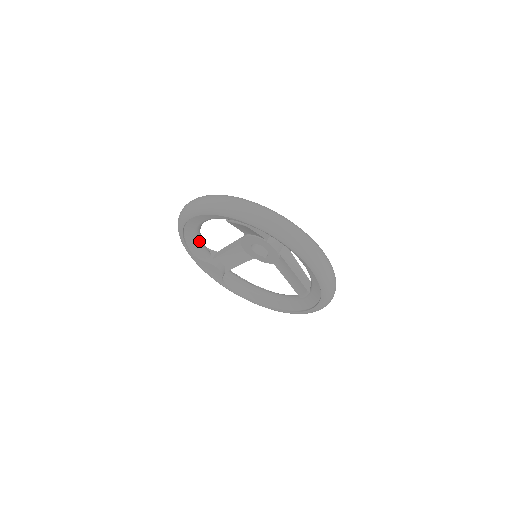
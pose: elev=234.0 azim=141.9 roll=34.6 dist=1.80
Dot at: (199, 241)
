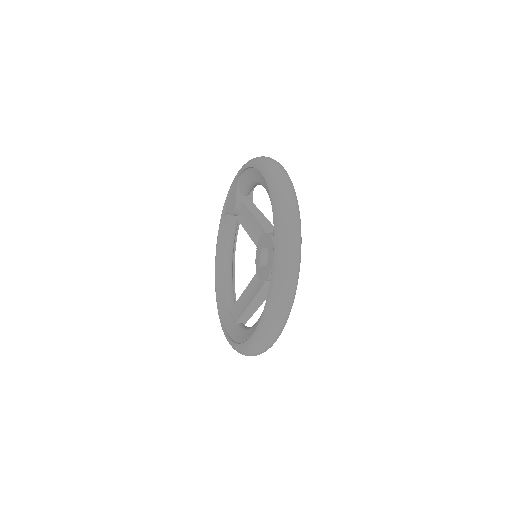
Dot at: (253, 184)
